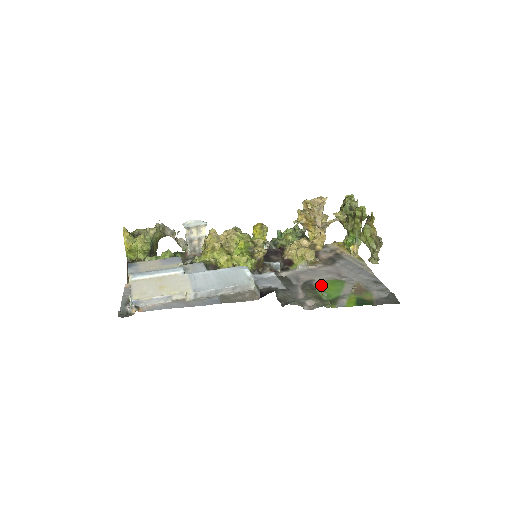
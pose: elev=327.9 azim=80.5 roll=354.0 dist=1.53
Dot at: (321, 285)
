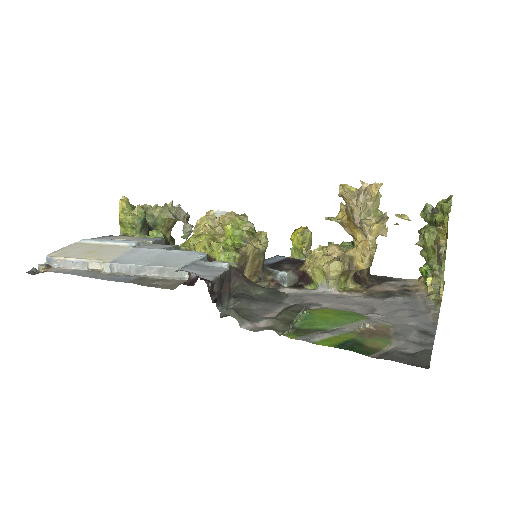
Dot at: (319, 311)
